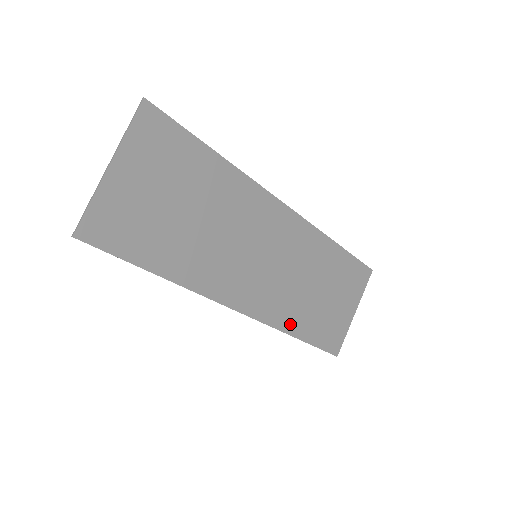
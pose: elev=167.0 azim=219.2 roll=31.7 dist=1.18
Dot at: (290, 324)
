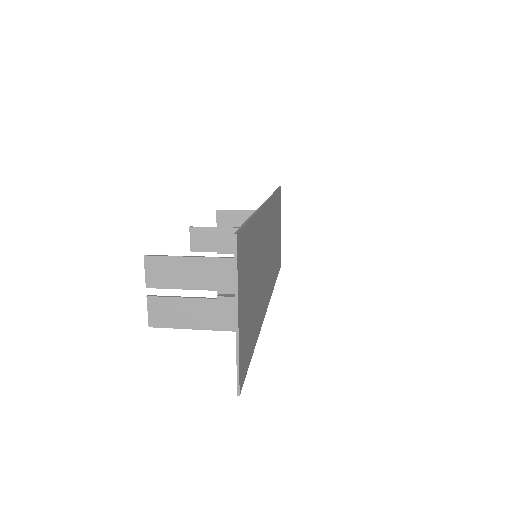
Dot at: (274, 279)
